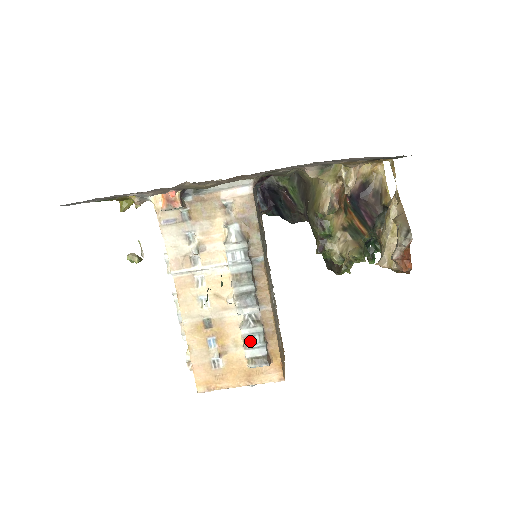
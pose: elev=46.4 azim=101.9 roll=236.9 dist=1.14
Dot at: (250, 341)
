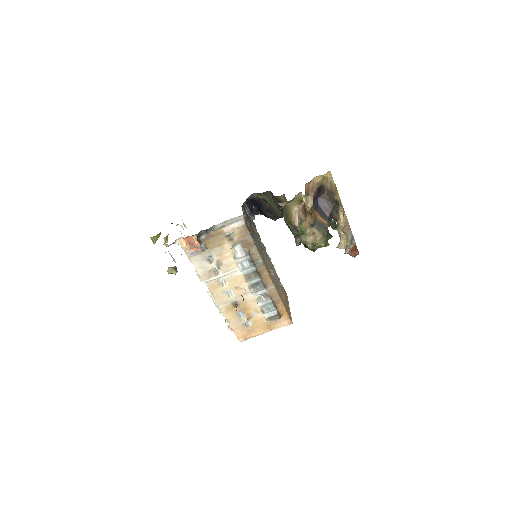
Dot at: (265, 309)
